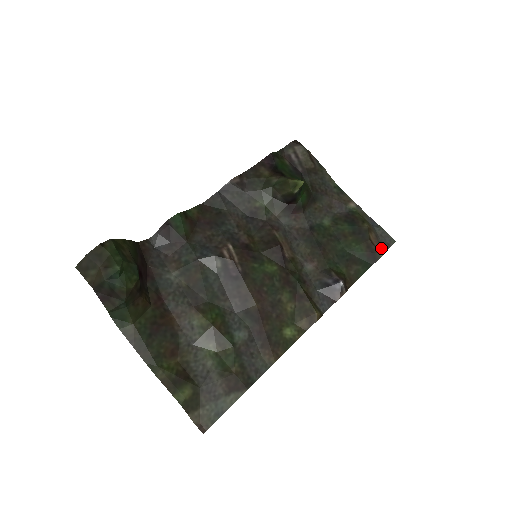
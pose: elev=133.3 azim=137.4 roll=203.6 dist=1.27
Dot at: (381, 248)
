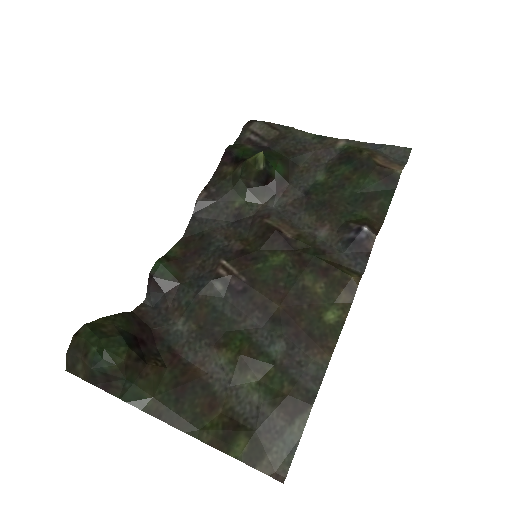
Dot at: (396, 166)
